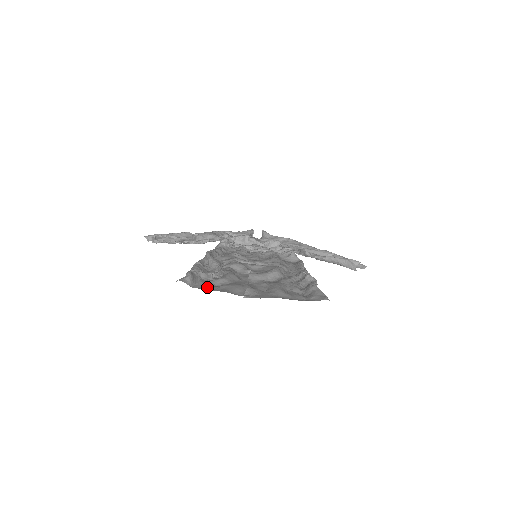
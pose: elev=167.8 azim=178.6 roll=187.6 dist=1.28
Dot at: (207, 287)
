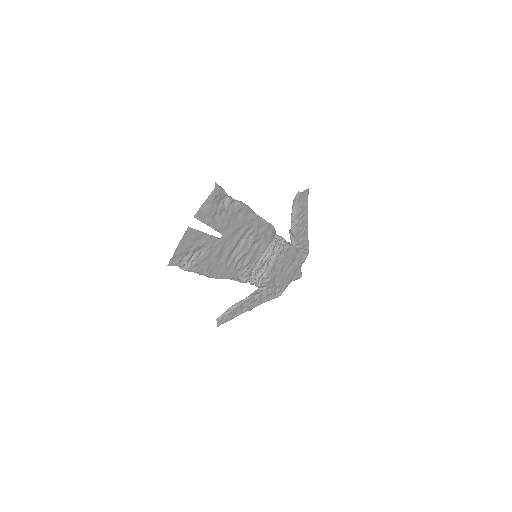
Dot at: (178, 251)
